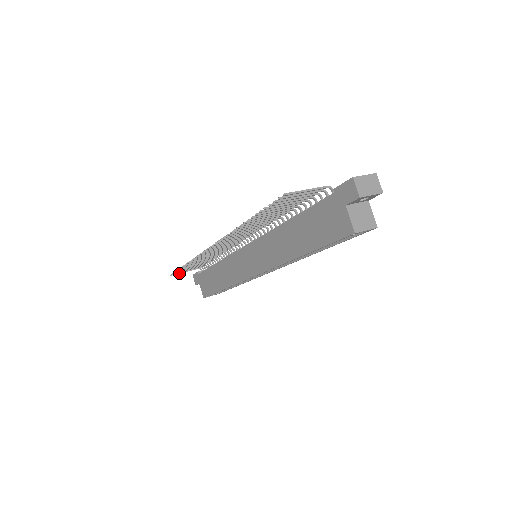
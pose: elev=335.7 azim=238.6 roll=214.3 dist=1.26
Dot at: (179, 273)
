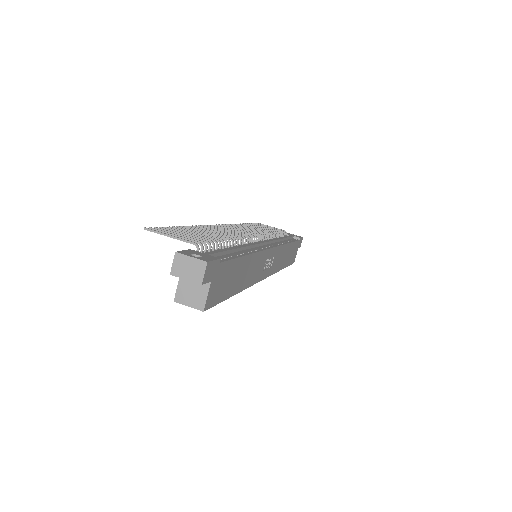
Dot at: occluded
